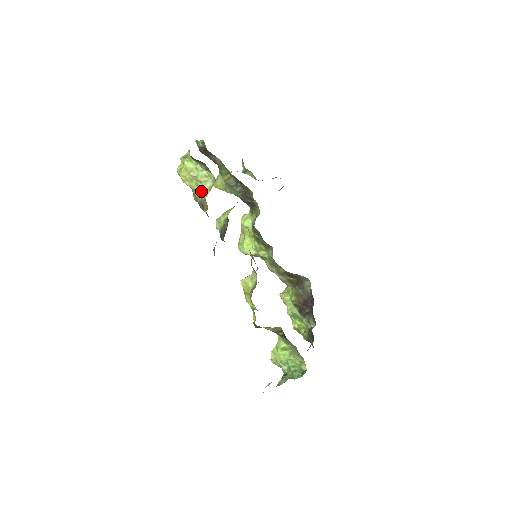
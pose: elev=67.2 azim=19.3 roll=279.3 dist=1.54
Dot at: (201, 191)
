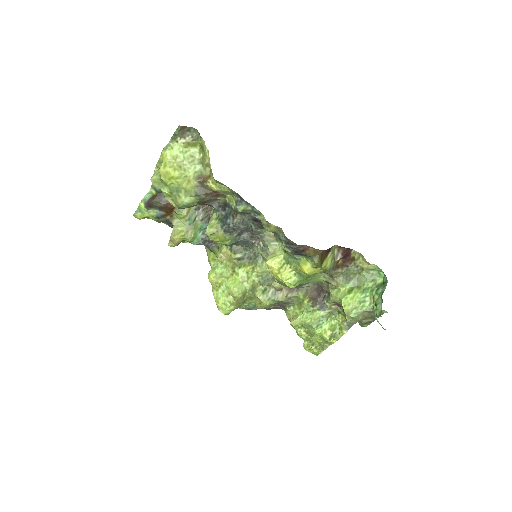
Dot at: (193, 172)
